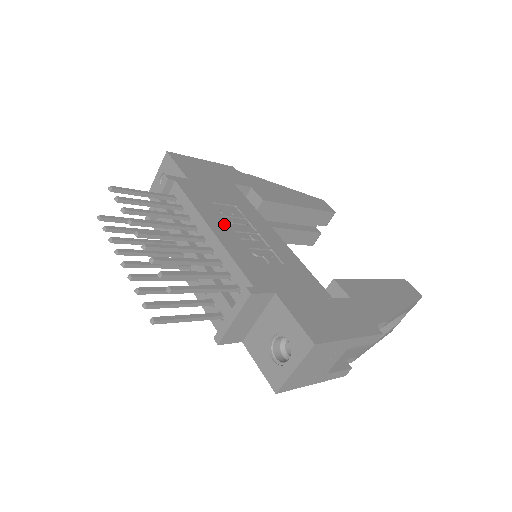
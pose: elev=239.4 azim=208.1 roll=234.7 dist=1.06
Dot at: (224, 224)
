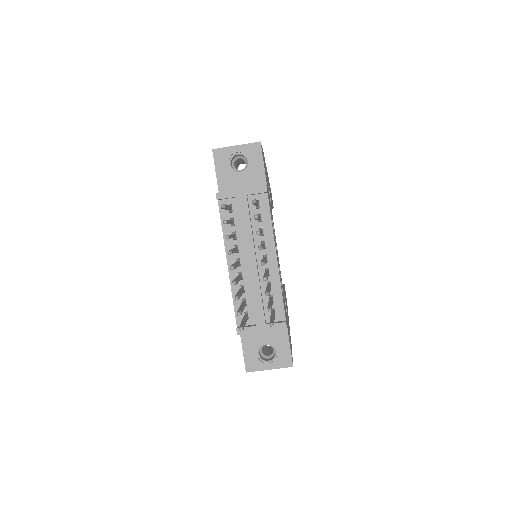
Dot at: occluded
